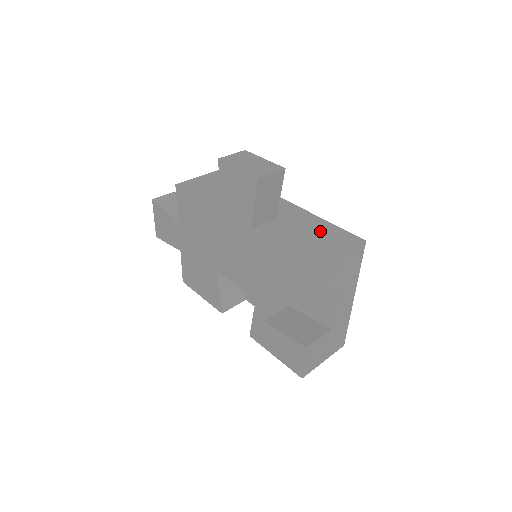
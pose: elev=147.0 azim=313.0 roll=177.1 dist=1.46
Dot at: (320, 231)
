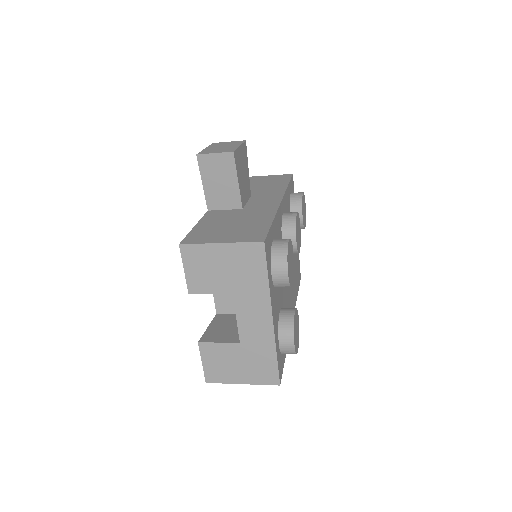
Dot at: (248, 224)
